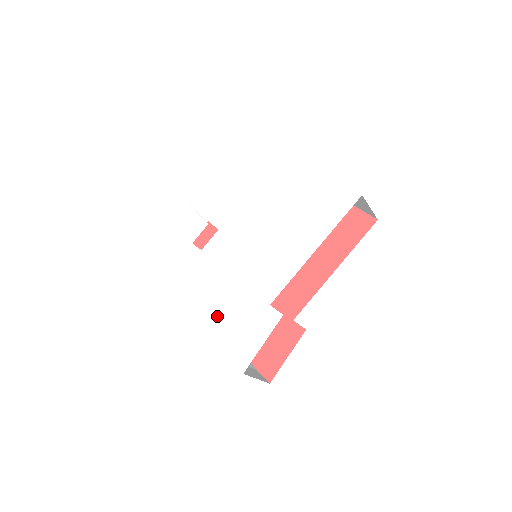
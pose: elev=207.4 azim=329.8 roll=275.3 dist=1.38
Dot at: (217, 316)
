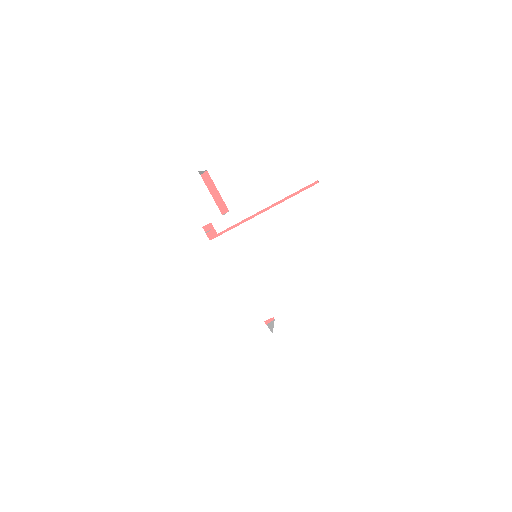
Dot at: (216, 309)
